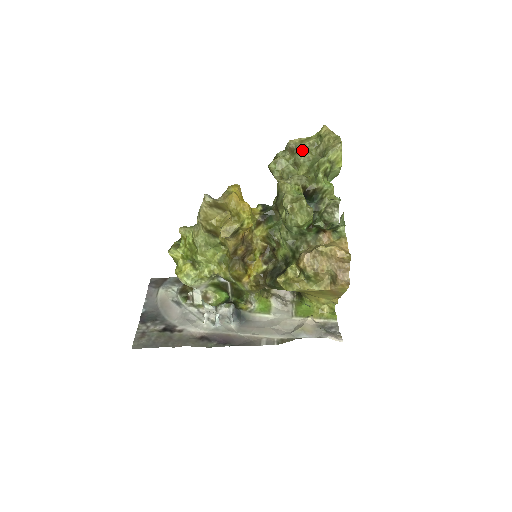
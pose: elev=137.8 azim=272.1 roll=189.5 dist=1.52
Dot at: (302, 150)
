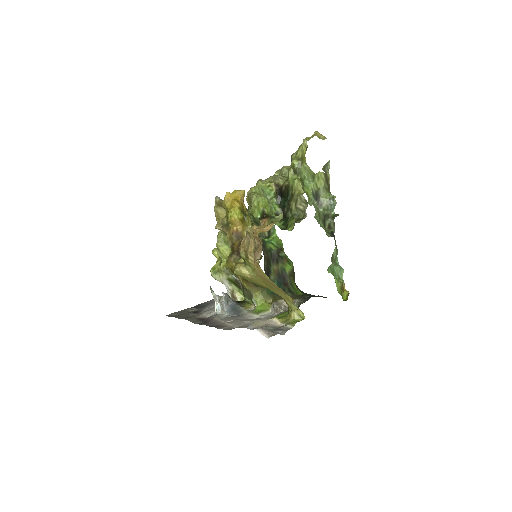
Dot at: (292, 155)
